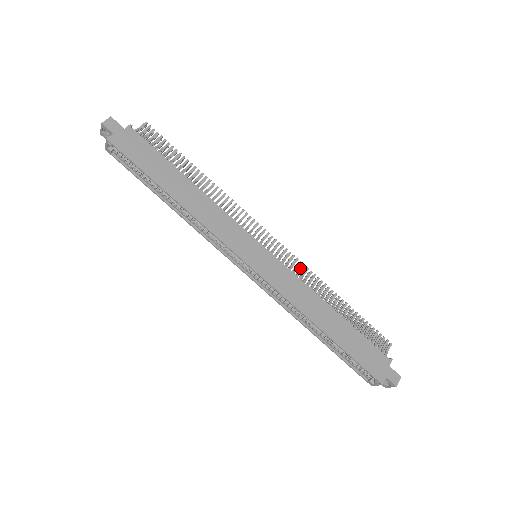
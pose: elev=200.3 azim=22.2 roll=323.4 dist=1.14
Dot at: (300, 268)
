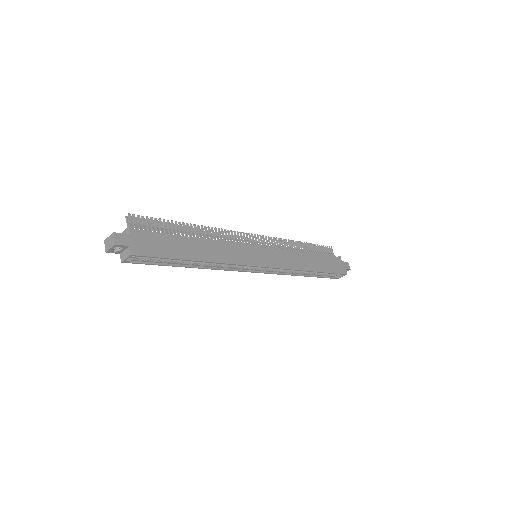
Dot at: (276, 242)
